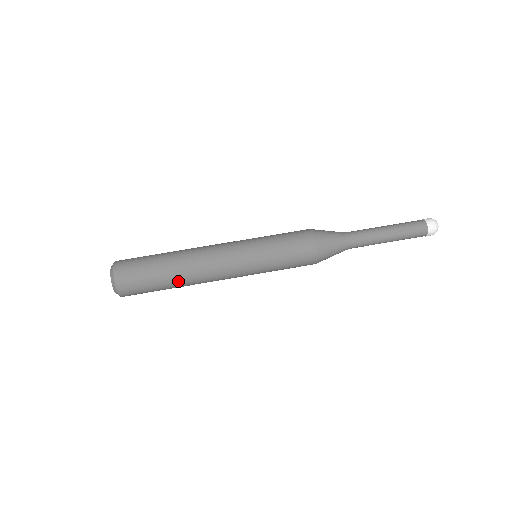
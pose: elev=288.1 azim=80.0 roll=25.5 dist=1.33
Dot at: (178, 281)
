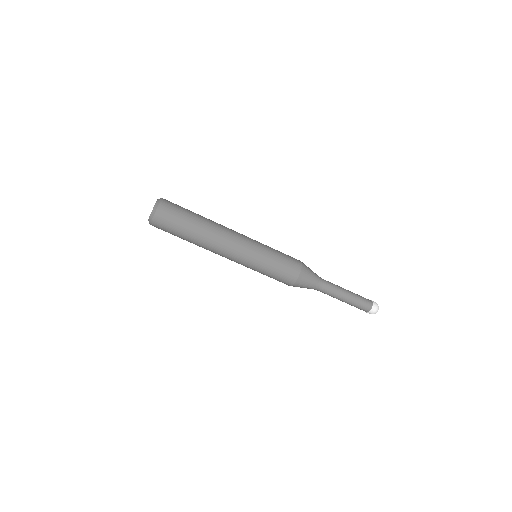
Dot at: occluded
